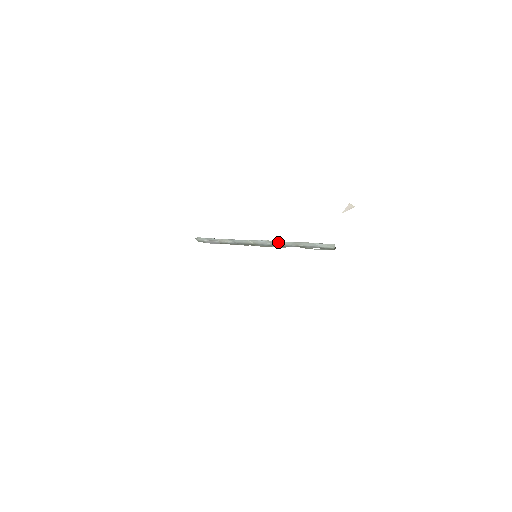
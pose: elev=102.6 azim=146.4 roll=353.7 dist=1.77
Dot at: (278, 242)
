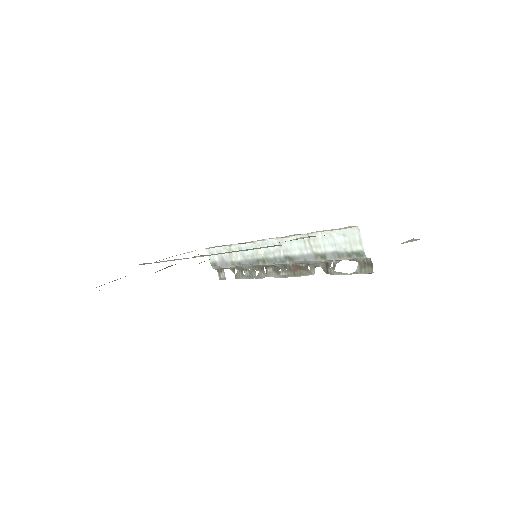
Dot at: (290, 245)
